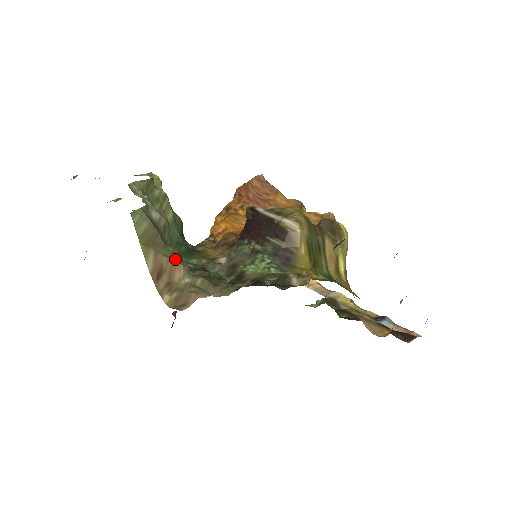
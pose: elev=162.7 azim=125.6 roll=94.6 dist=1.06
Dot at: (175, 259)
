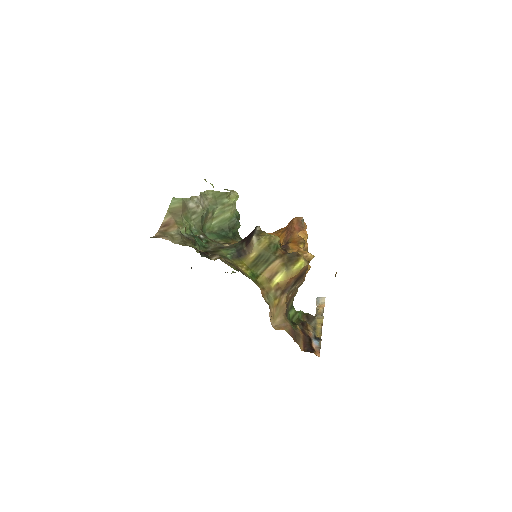
Dot at: (178, 224)
